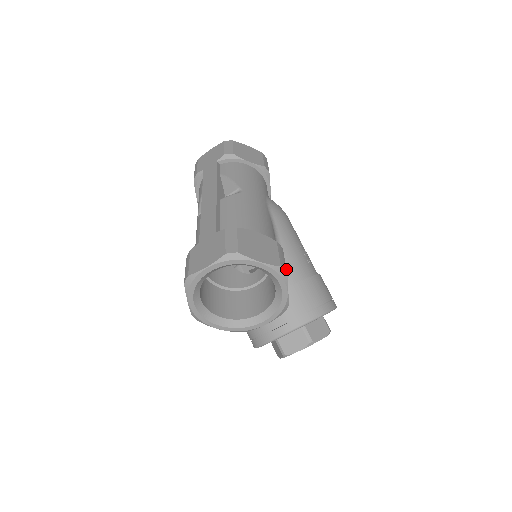
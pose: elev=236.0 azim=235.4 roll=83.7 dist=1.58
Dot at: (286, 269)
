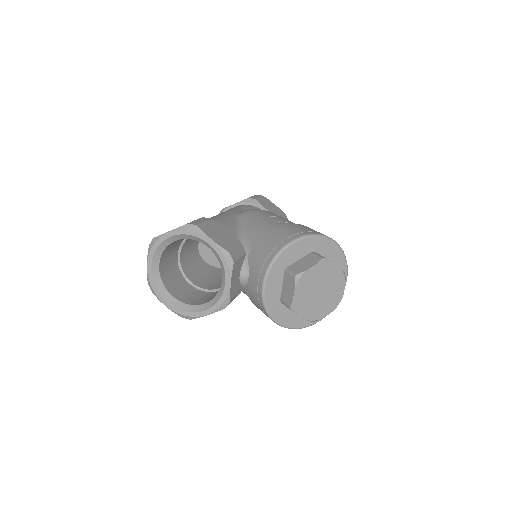
Dot at: (199, 224)
